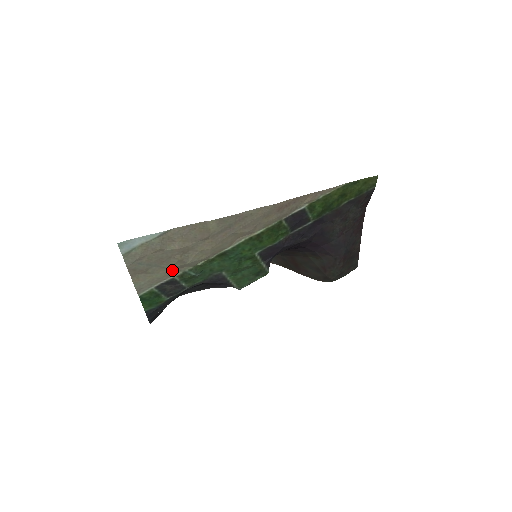
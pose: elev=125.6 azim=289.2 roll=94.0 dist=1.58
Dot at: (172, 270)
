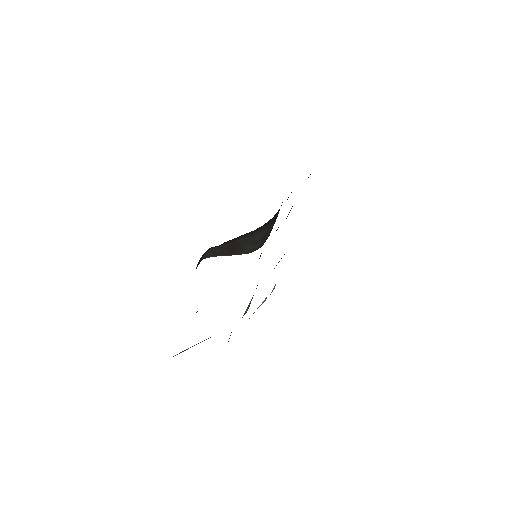
Dot at: occluded
